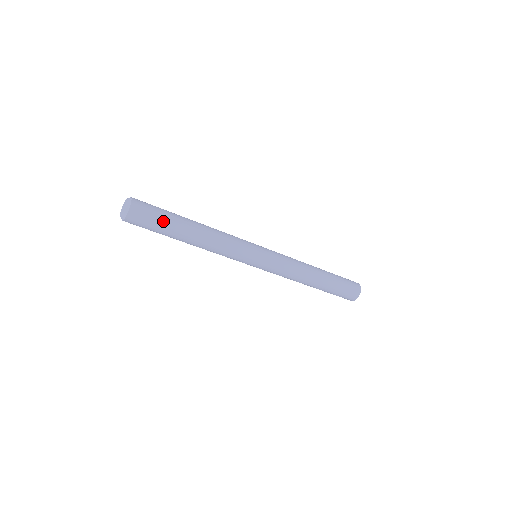
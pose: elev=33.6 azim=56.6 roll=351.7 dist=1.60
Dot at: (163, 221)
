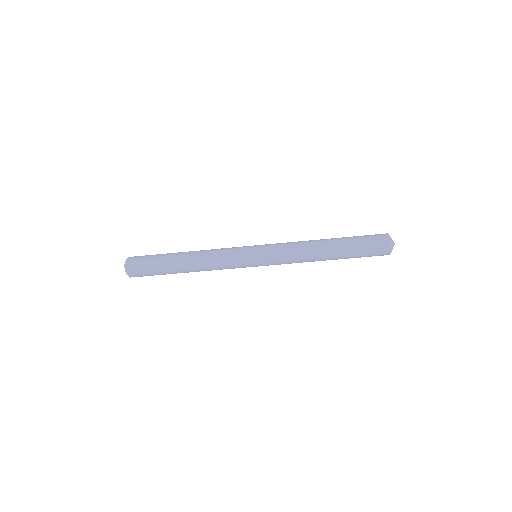
Dot at: (156, 269)
